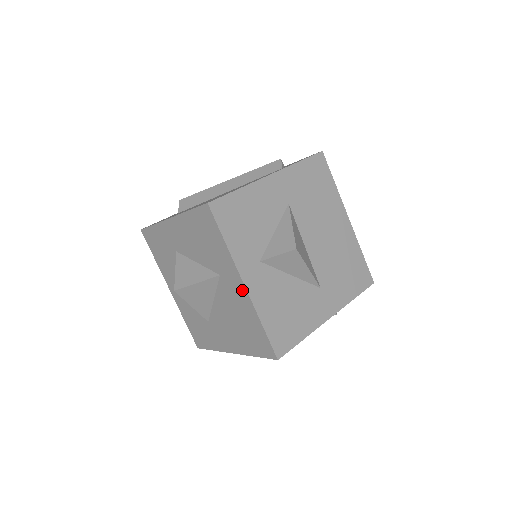
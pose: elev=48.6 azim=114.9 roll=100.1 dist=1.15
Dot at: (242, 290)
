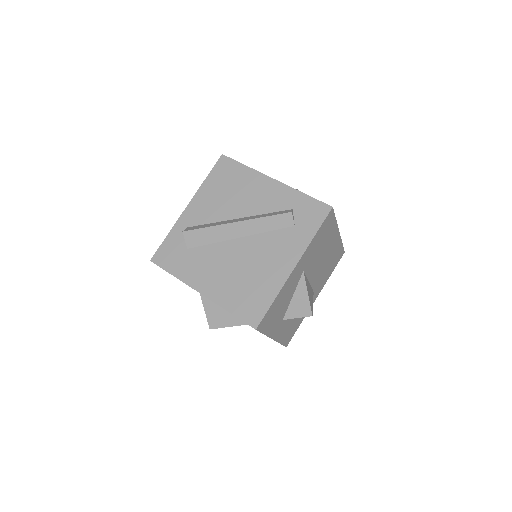
Dot at: occluded
